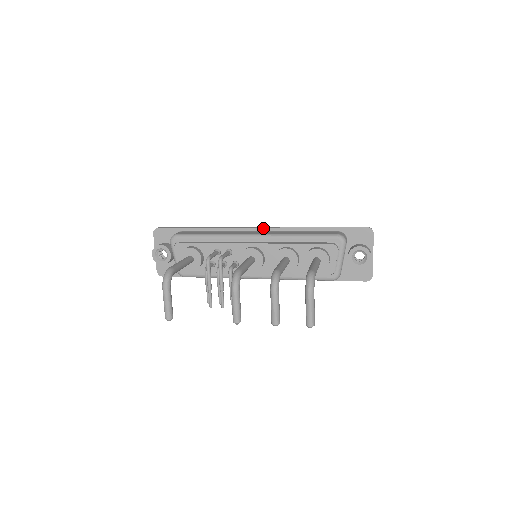
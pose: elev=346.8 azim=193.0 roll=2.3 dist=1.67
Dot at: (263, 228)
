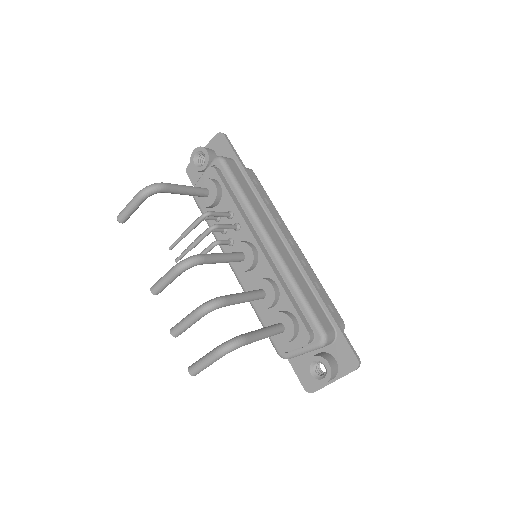
Dot at: (288, 244)
